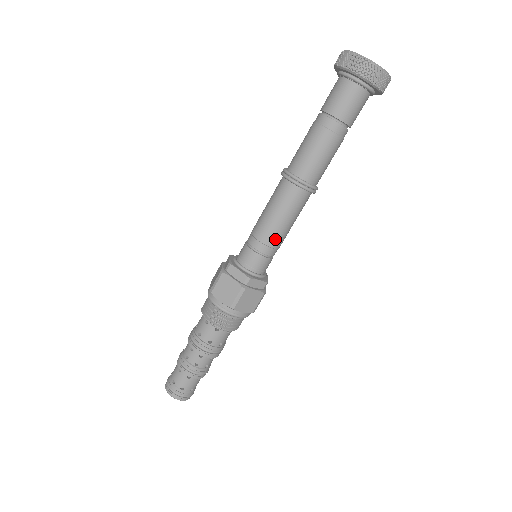
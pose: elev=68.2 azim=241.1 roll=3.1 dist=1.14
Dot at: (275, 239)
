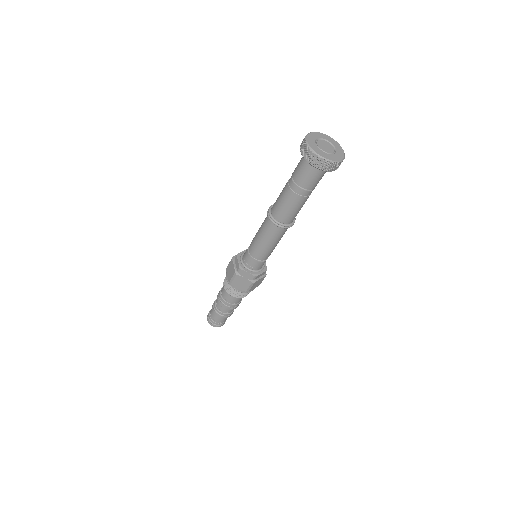
Dot at: (269, 253)
